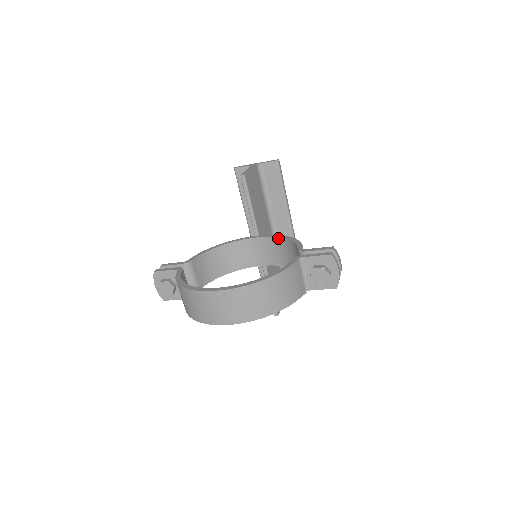
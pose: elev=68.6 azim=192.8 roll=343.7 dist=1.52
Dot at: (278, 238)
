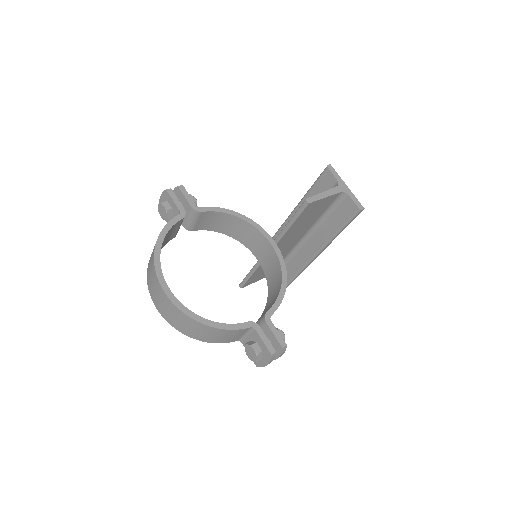
Dot at: (281, 269)
